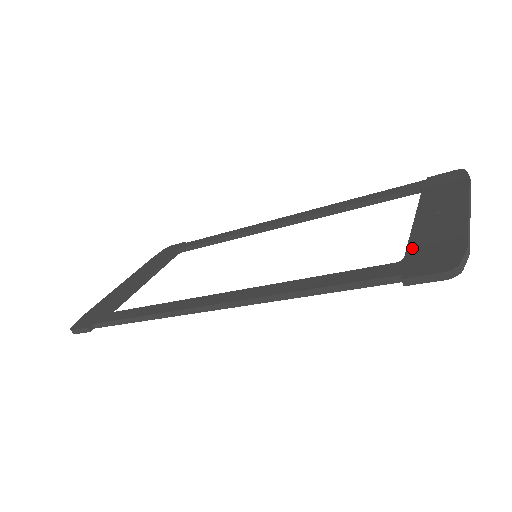
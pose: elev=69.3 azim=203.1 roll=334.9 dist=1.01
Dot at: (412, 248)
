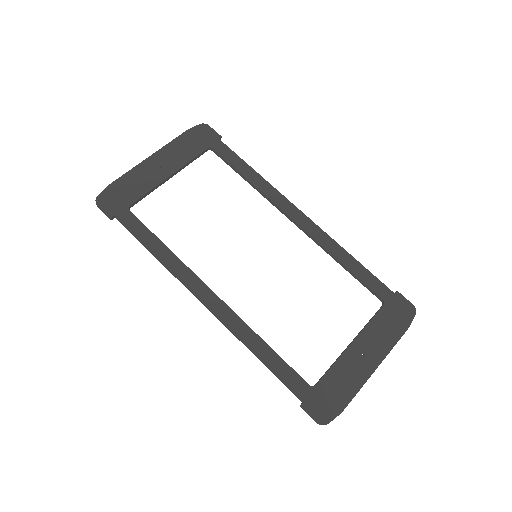
Dot at: (325, 380)
